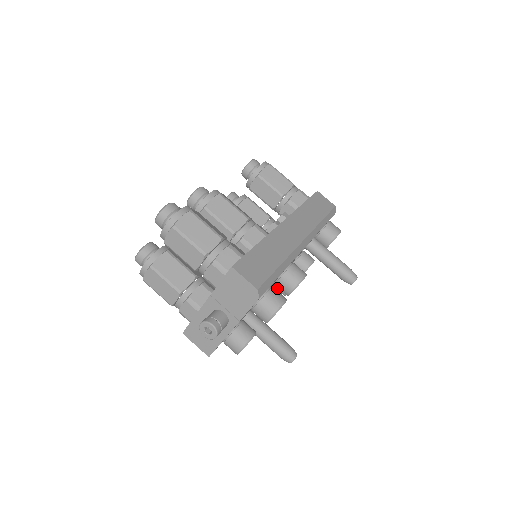
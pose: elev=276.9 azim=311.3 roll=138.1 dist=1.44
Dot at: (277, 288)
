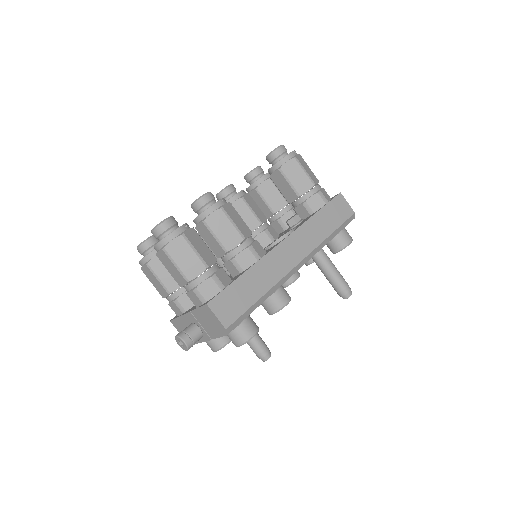
Dot at: occluded
